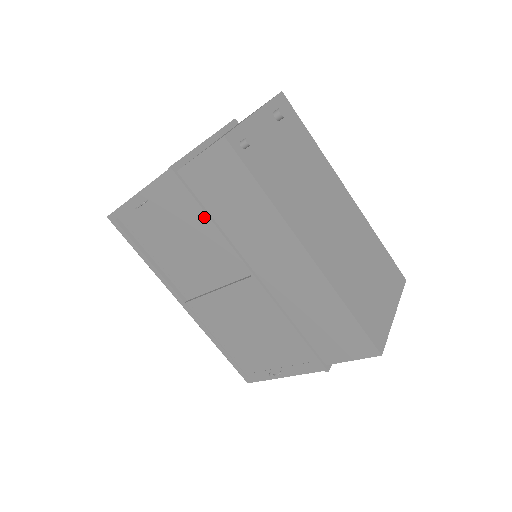
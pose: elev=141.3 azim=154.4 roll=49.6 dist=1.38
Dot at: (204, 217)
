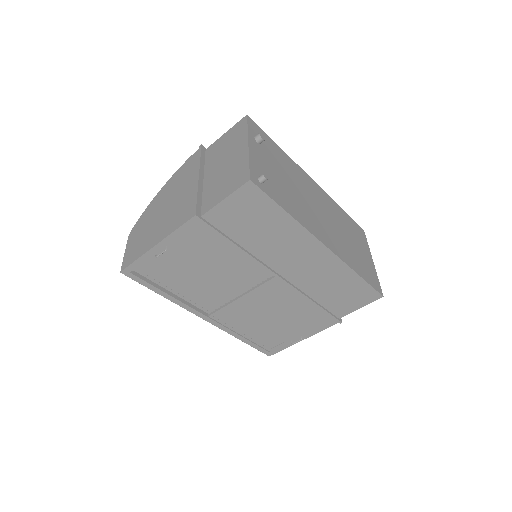
Dot at: (227, 245)
